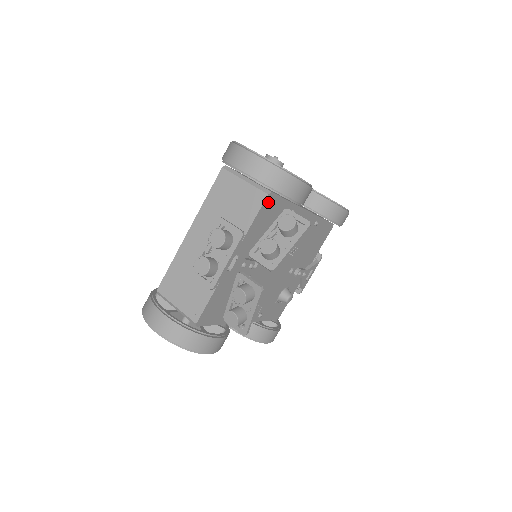
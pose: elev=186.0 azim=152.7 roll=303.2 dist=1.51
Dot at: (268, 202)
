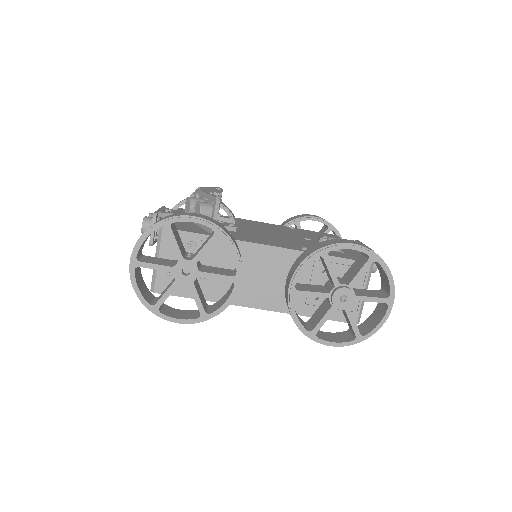
Dot at: (184, 210)
